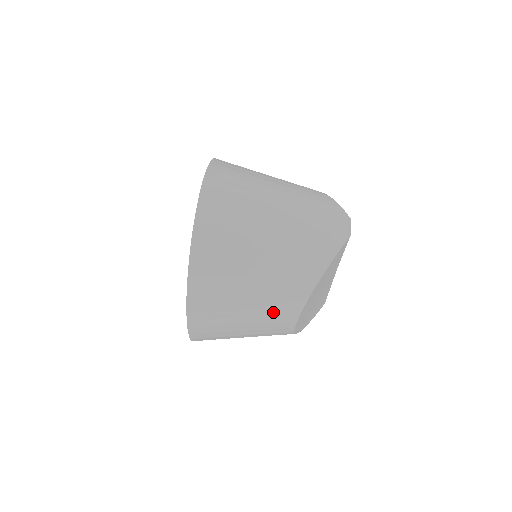
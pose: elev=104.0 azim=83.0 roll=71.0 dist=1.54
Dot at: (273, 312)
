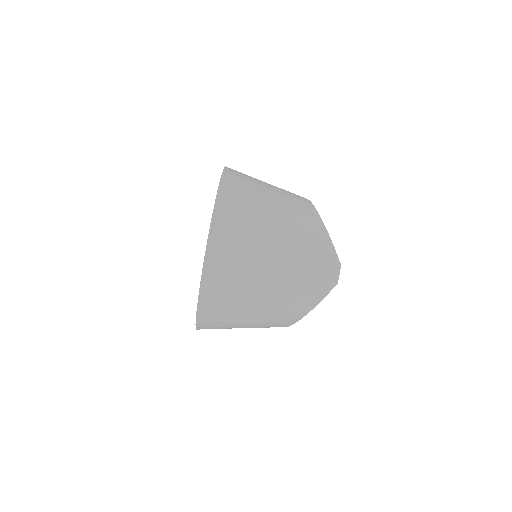
Dot at: (265, 327)
